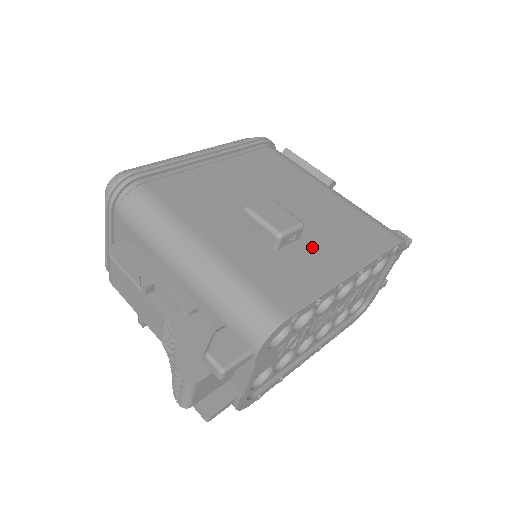
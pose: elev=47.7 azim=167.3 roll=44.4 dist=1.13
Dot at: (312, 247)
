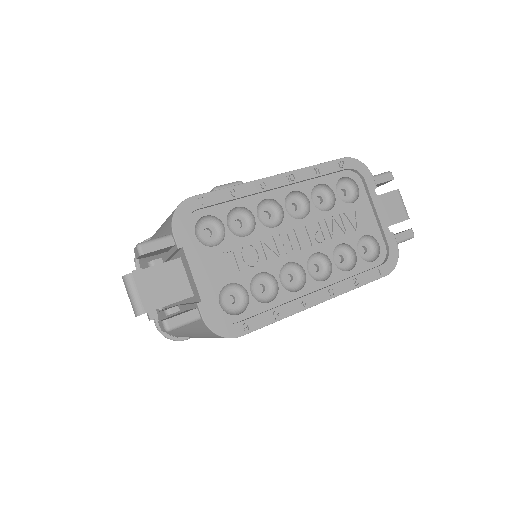
Dot at: occluded
